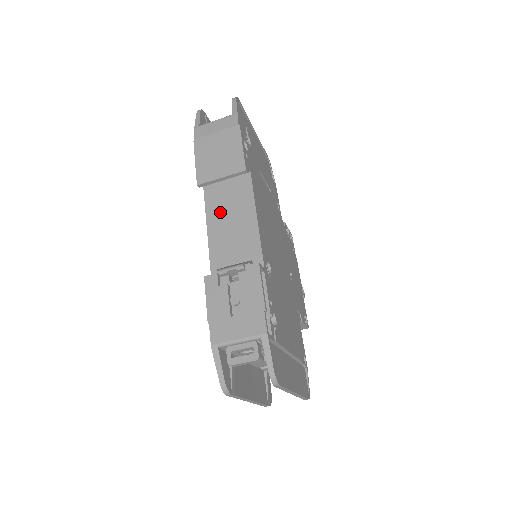
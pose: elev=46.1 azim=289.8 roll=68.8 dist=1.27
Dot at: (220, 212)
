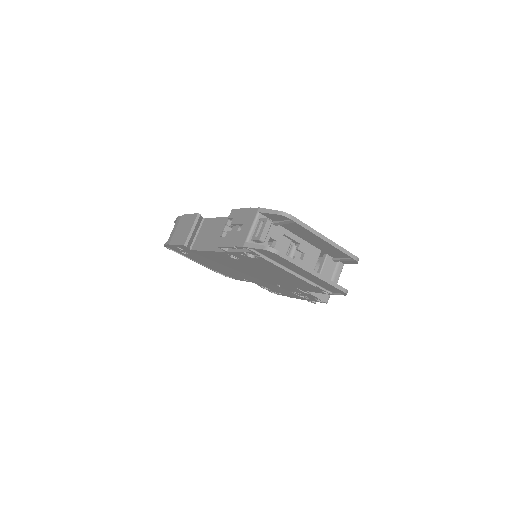
Dot at: (206, 241)
